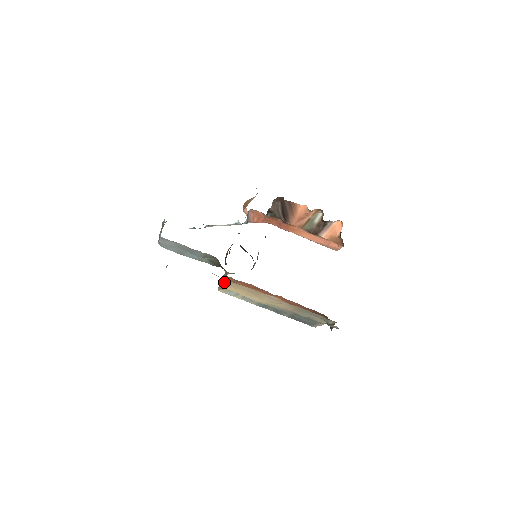
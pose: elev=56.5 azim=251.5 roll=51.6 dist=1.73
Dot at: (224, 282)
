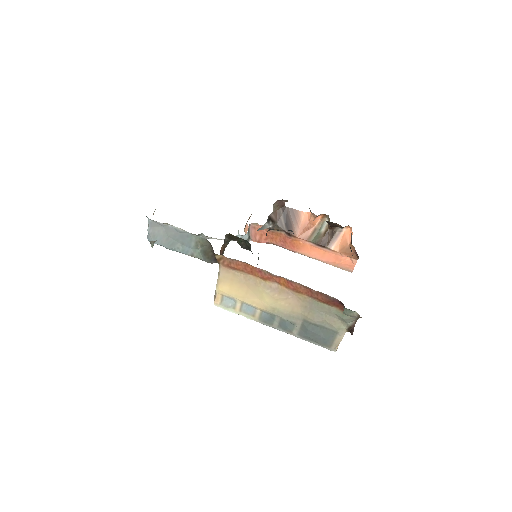
Dot at: (218, 275)
